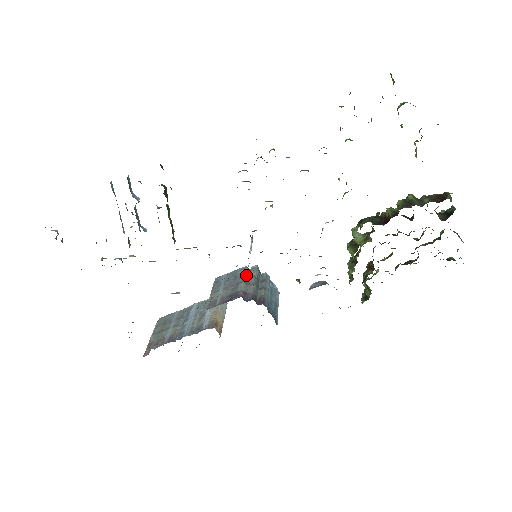
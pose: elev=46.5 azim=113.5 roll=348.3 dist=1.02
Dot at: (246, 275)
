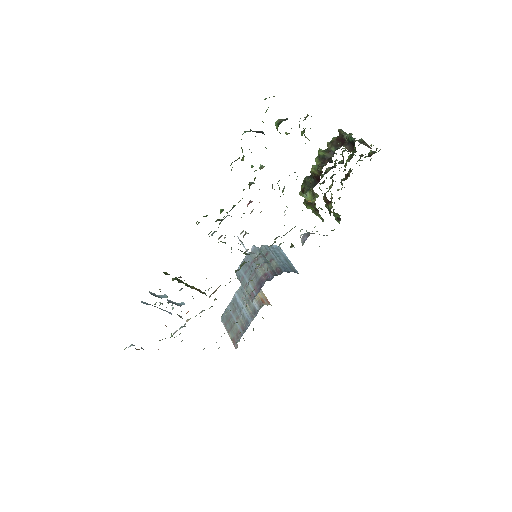
Dot at: (254, 260)
